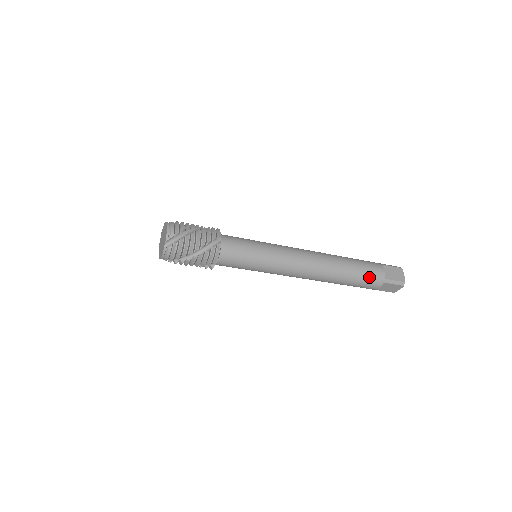
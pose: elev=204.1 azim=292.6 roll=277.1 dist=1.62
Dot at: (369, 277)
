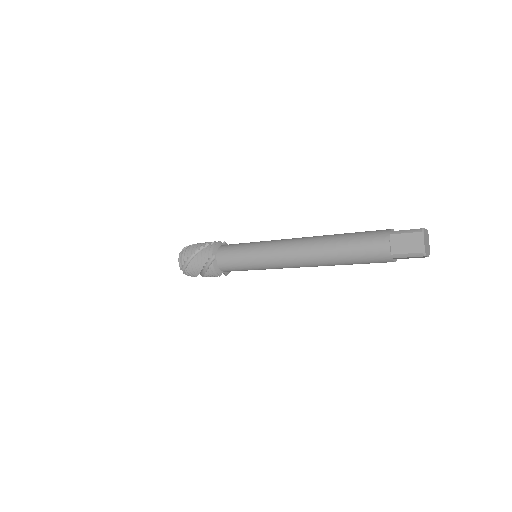
Dot at: (369, 257)
